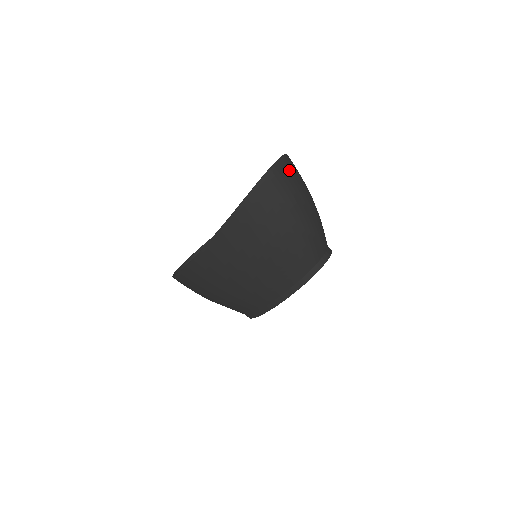
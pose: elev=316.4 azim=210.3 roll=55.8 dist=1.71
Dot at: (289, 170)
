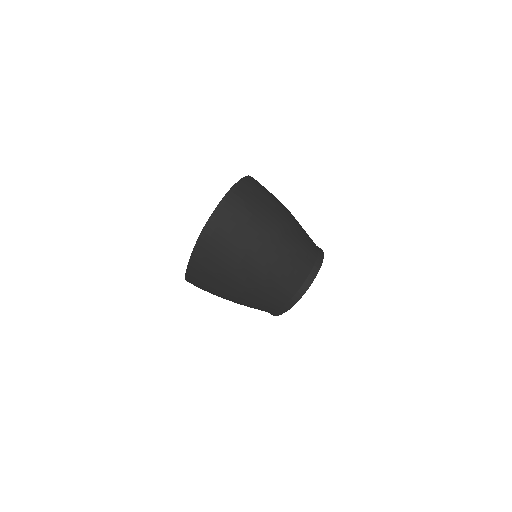
Dot at: (233, 215)
